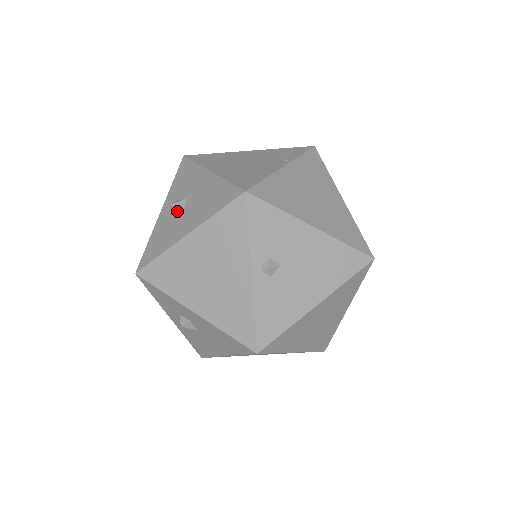
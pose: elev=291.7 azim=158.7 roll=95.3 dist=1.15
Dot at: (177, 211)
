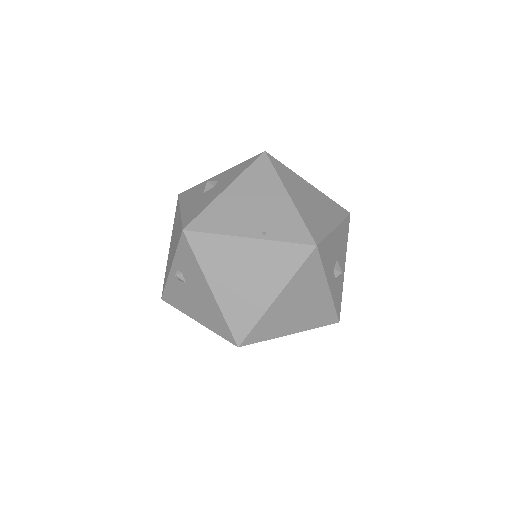
Dot at: (205, 188)
